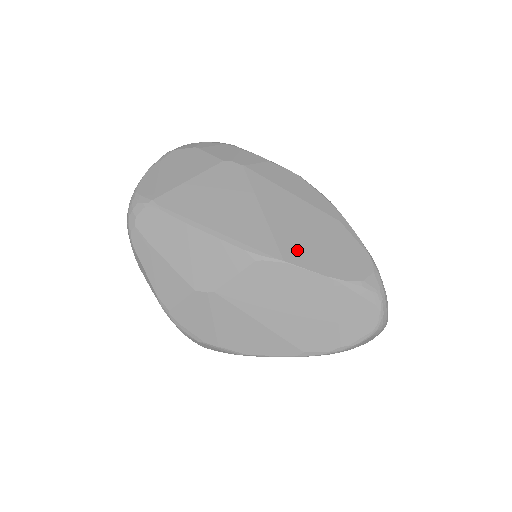
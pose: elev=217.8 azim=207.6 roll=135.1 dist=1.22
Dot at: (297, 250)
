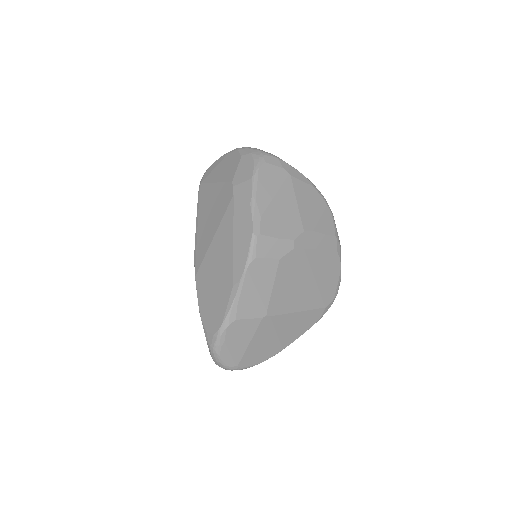
Dot at: (203, 278)
